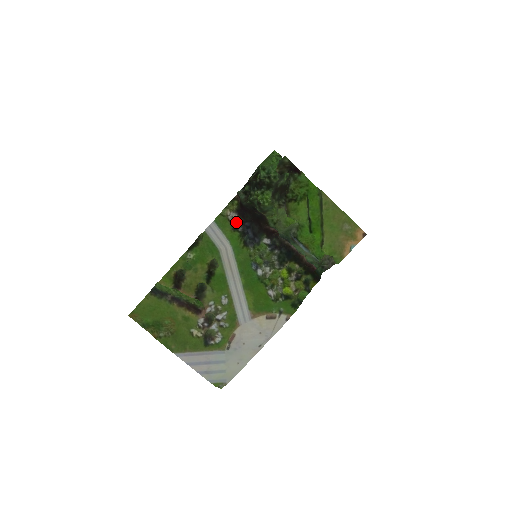
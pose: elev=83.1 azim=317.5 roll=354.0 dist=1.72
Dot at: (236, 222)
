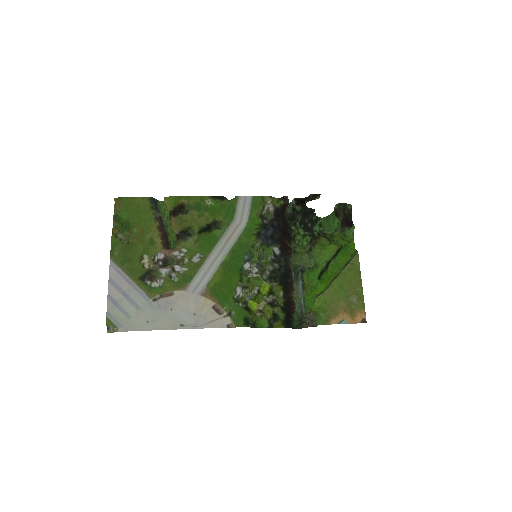
Dot at: (267, 216)
